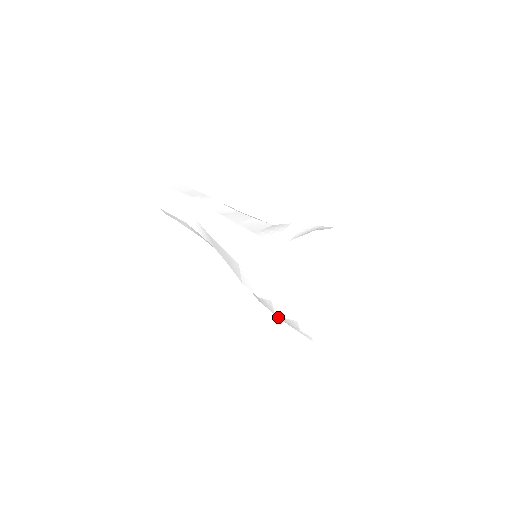
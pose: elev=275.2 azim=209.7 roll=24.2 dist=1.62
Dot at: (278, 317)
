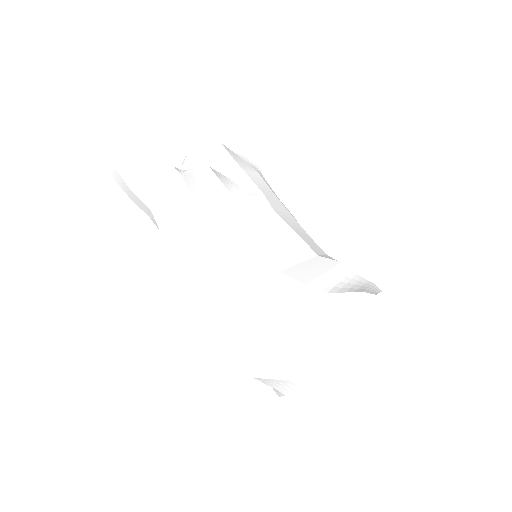
Dot at: occluded
